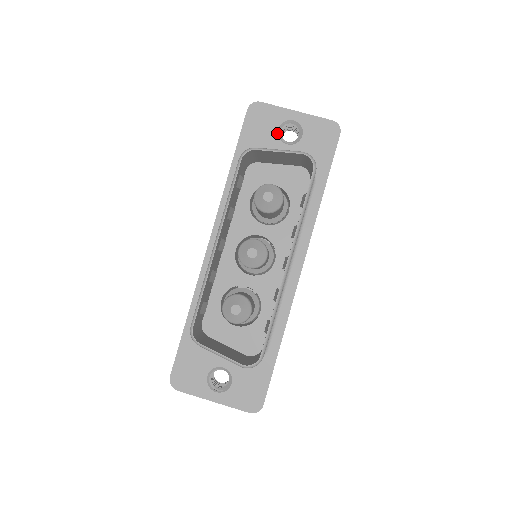
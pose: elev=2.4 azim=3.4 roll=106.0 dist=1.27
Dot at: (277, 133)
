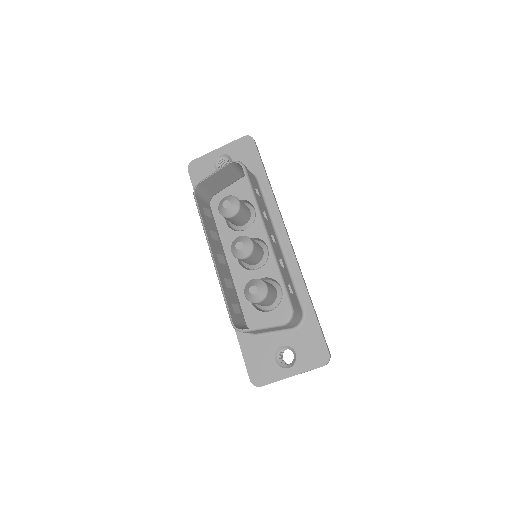
Dot at: (215, 170)
